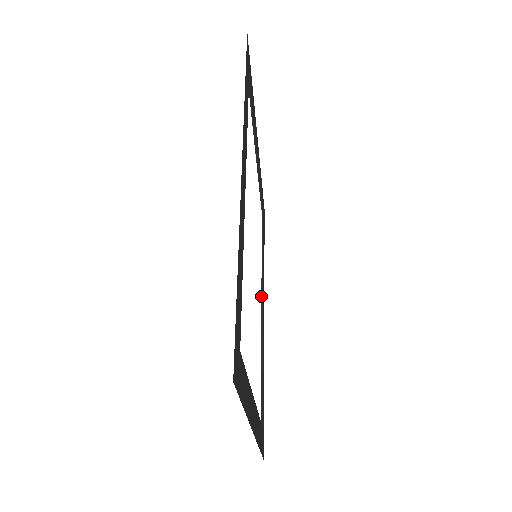
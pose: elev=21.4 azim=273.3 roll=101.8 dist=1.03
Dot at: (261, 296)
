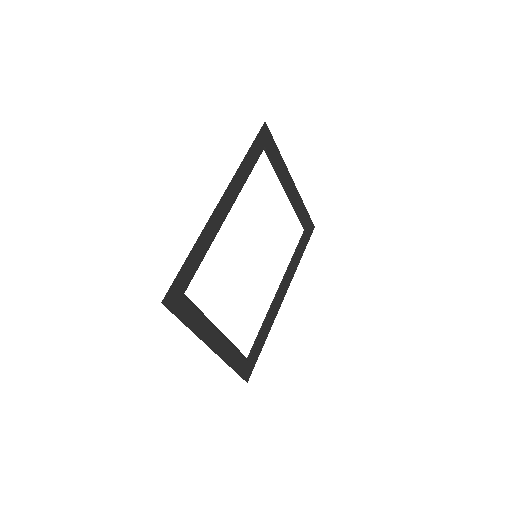
Dot at: (279, 285)
